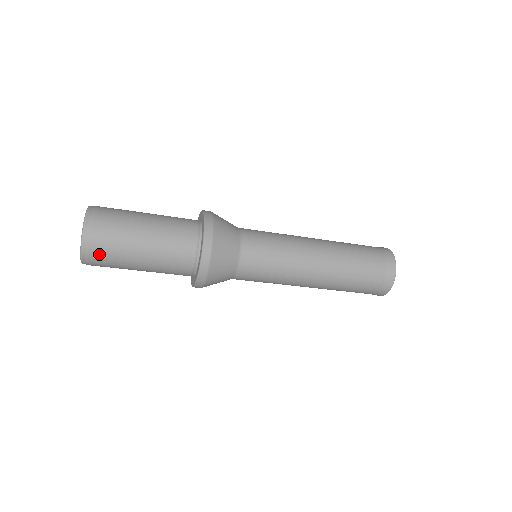
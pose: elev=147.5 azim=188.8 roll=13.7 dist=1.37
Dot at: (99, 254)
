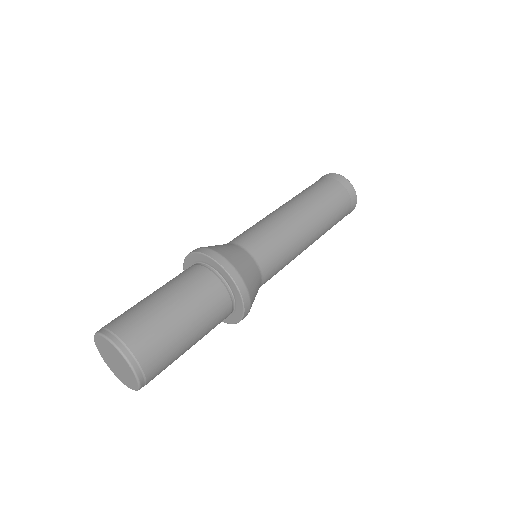
Dot at: (143, 345)
